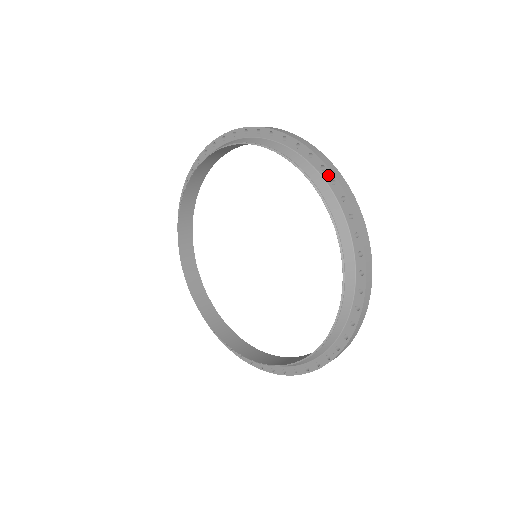
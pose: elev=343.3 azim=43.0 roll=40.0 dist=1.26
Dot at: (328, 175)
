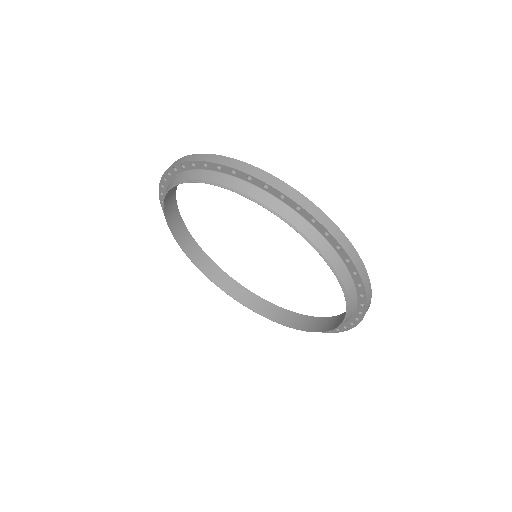
Dot at: (361, 291)
